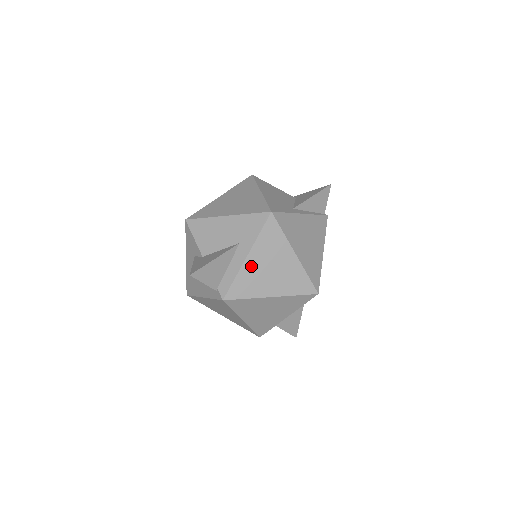
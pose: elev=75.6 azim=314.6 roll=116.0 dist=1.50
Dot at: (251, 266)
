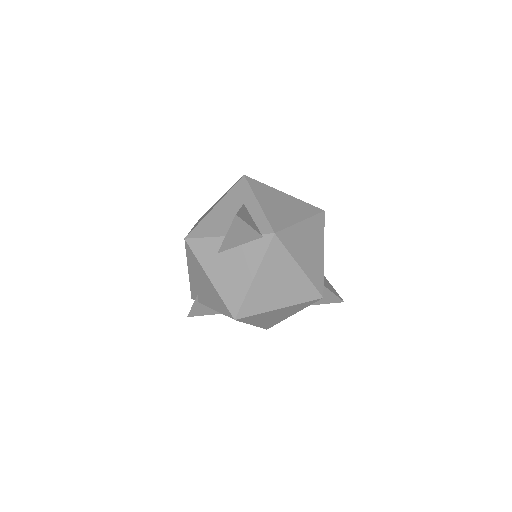
Dot at: (267, 207)
